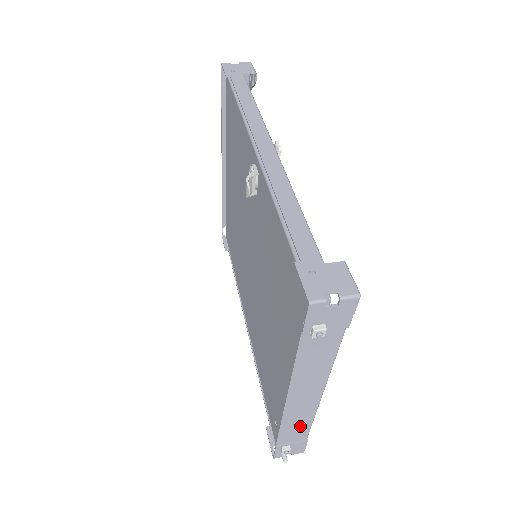
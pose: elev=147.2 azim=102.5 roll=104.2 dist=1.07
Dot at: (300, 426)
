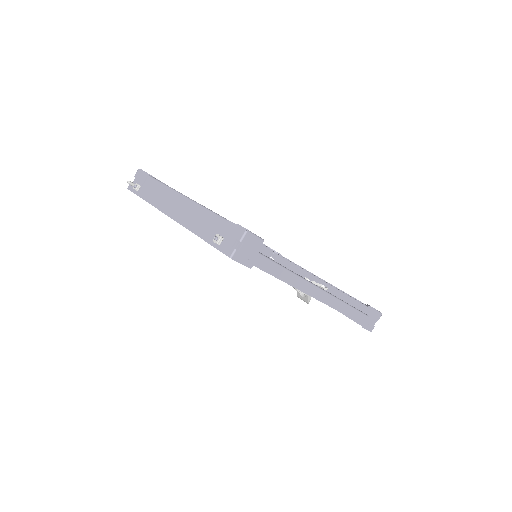
Dot at: (295, 271)
